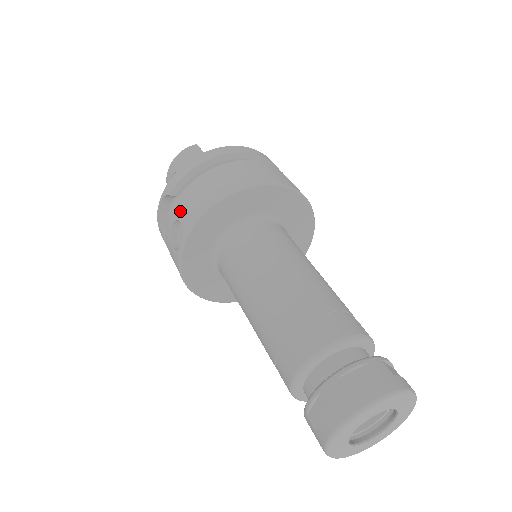
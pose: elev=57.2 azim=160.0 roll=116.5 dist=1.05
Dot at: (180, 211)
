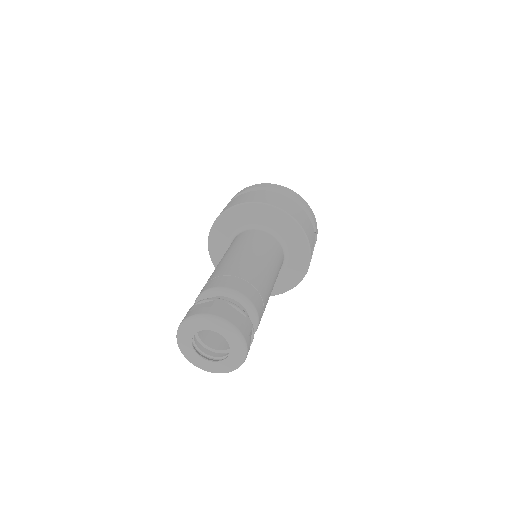
Dot at: occluded
